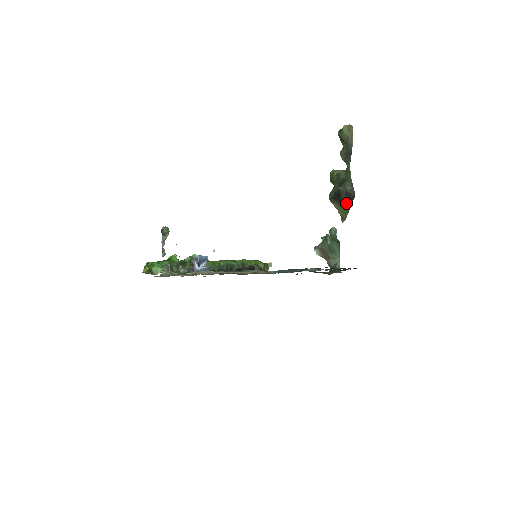
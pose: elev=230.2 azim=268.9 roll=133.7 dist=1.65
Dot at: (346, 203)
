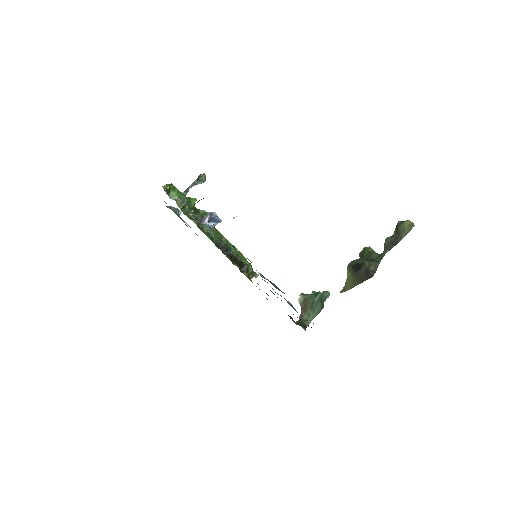
Dot at: (359, 278)
